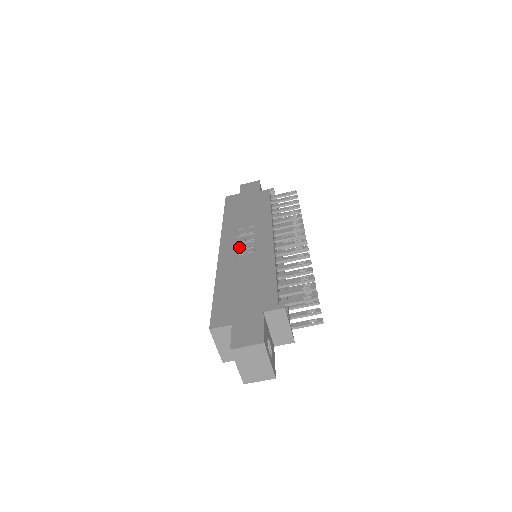
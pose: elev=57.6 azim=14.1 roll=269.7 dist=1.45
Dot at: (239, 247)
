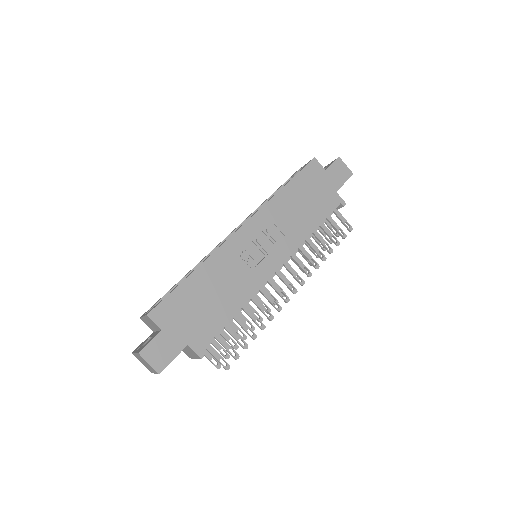
Dot at: (250, 248)
